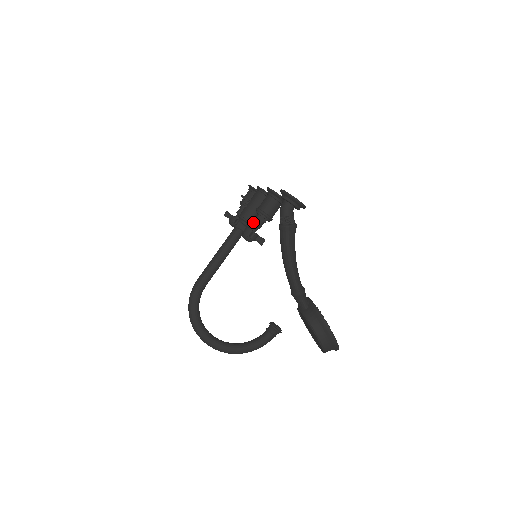
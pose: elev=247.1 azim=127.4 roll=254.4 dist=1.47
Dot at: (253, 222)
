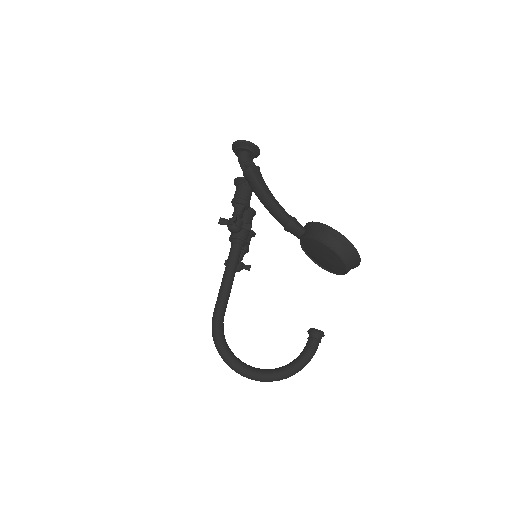
Dot at: (233, 213)
